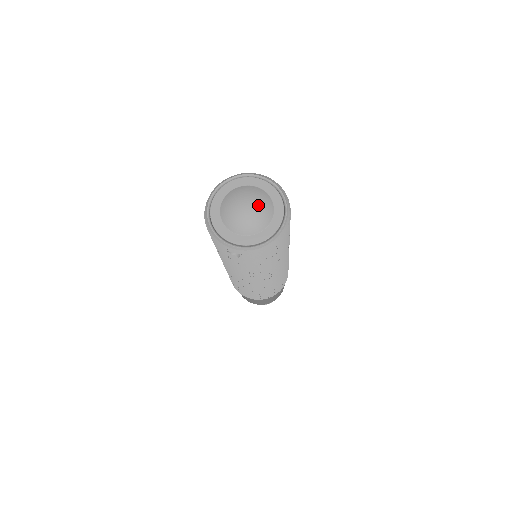
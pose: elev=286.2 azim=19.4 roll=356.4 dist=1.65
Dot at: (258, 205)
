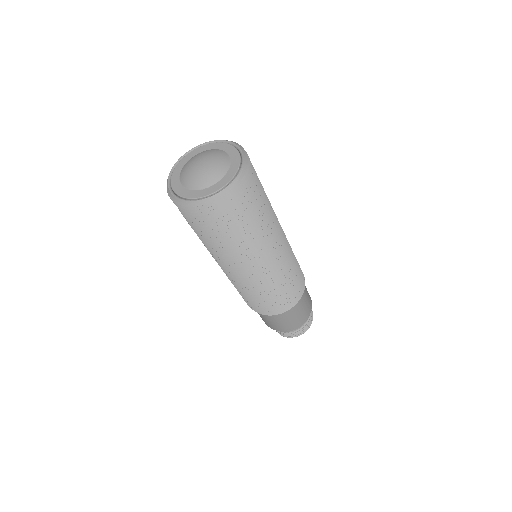
Dot at: (211, 166)
